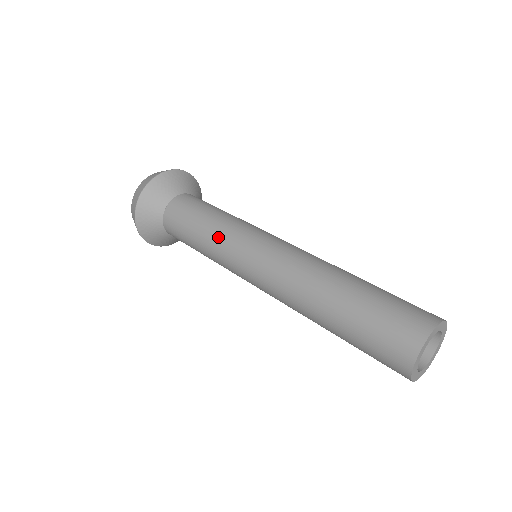
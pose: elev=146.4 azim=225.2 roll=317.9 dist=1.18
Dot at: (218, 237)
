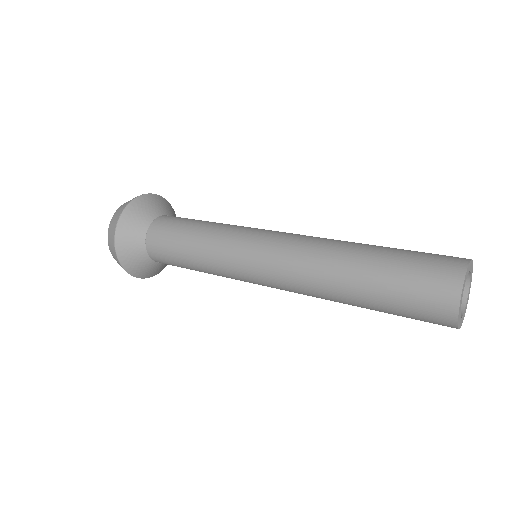
Dot at: (227, 225)
